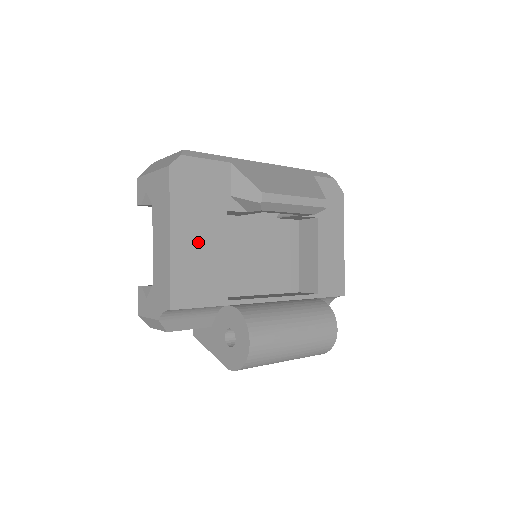
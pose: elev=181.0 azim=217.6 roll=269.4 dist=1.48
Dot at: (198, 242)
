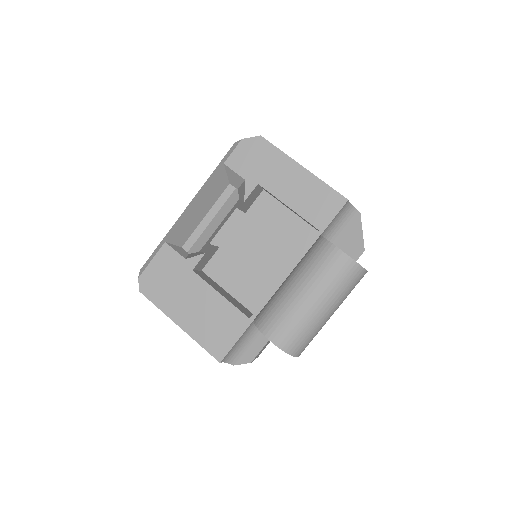
Dot at: (196, 309)
